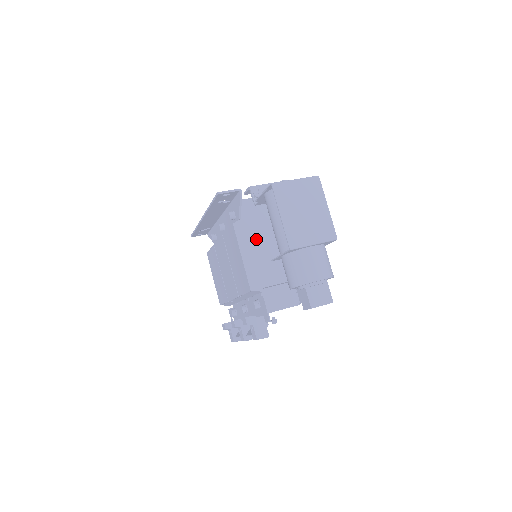
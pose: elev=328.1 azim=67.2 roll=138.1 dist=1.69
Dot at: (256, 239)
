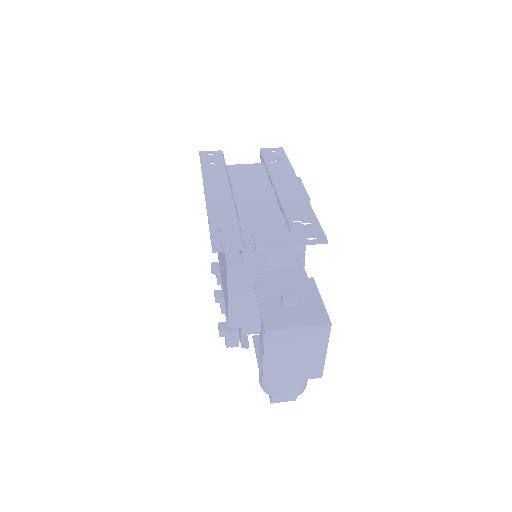
Dot at: (250, 284)
